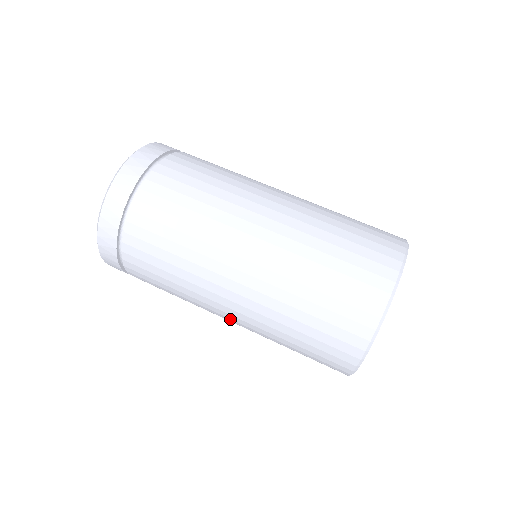
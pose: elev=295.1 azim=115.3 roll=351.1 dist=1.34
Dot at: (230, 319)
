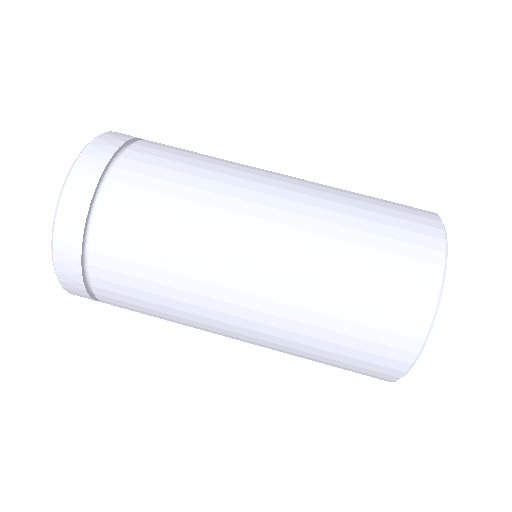
Dot at: occluded
